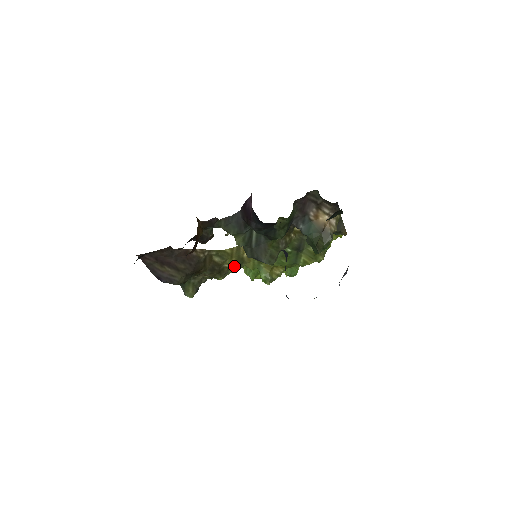
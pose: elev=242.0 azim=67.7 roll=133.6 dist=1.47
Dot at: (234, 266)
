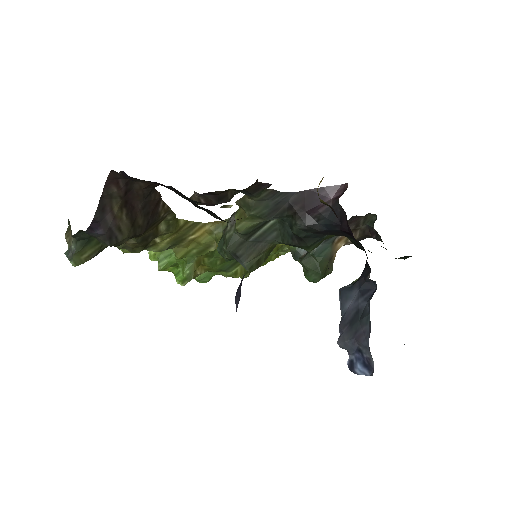
Dot at: (164, 244)
